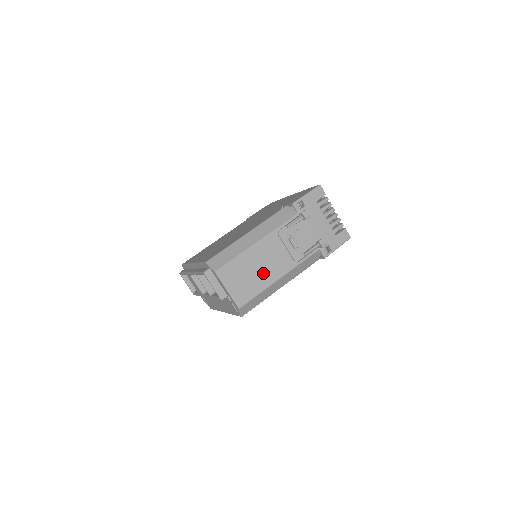
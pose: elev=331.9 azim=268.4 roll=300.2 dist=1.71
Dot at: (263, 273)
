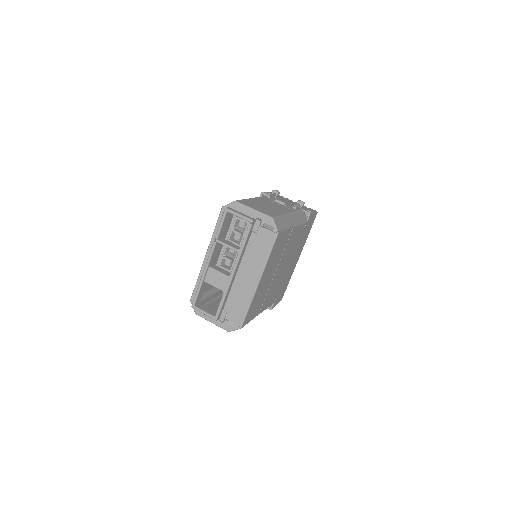
Dot at: (273, 209)
